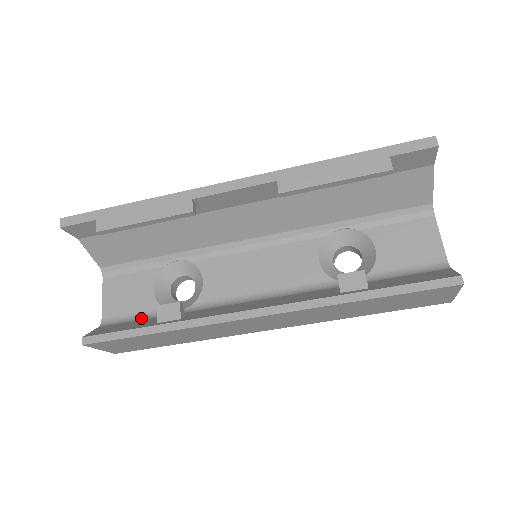
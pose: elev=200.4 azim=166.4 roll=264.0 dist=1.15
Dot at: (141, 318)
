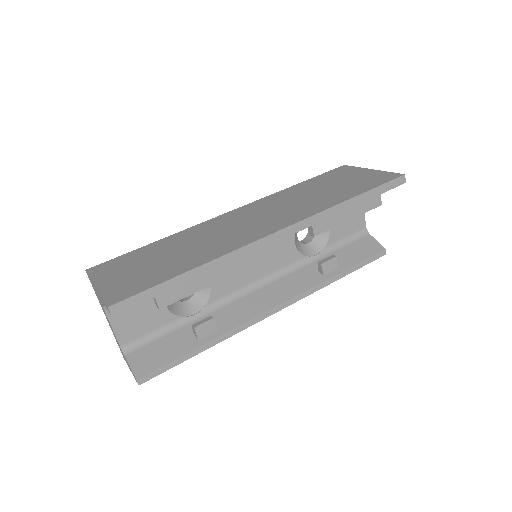
Dot at: (164, 333)
